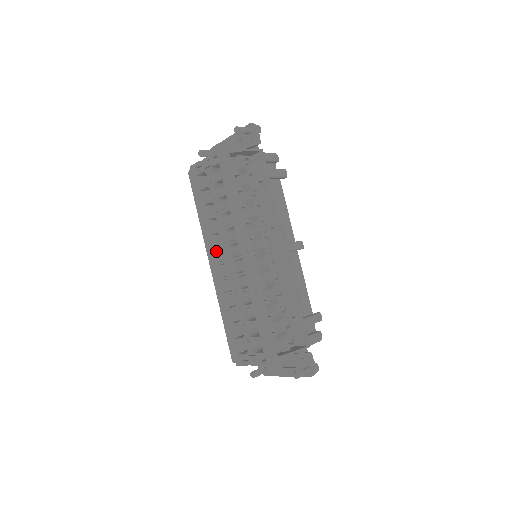
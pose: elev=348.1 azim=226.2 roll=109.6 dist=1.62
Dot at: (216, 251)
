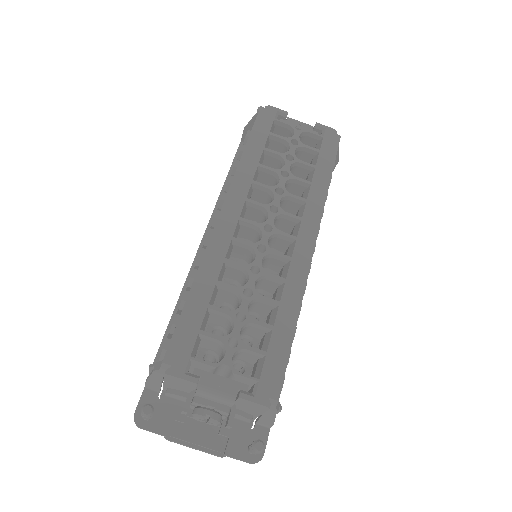
Dot at: (245, 204)
